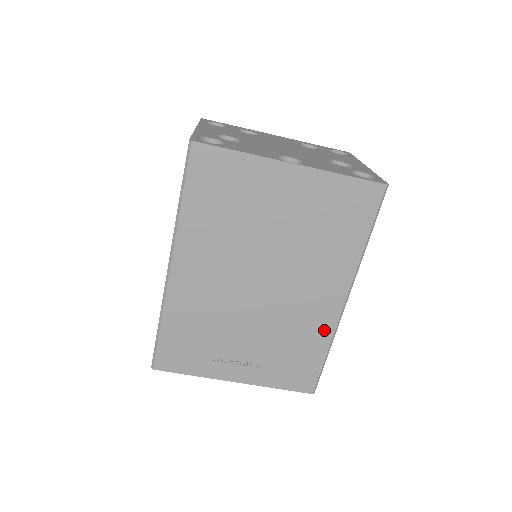
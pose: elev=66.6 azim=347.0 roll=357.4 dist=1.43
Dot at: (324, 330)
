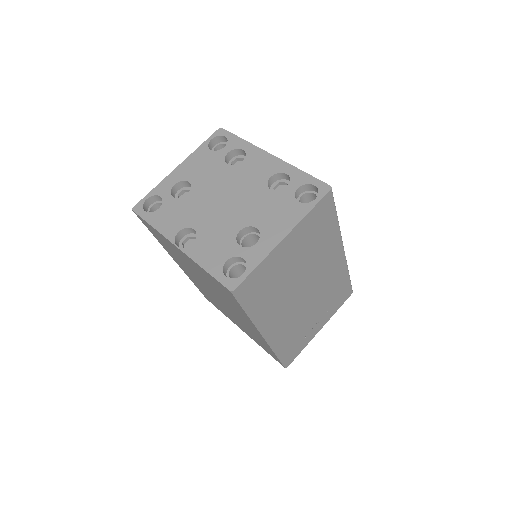
Dot at: (264, 342)
